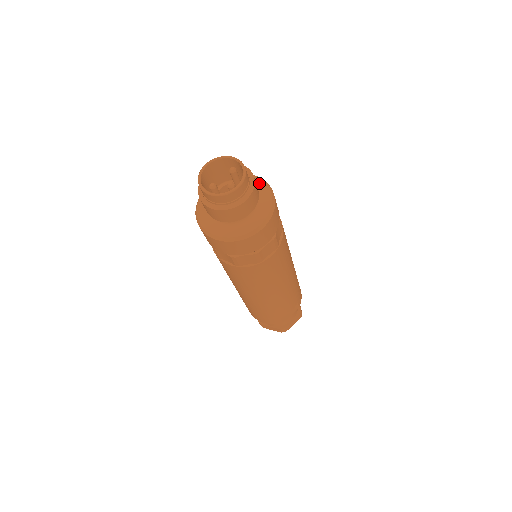
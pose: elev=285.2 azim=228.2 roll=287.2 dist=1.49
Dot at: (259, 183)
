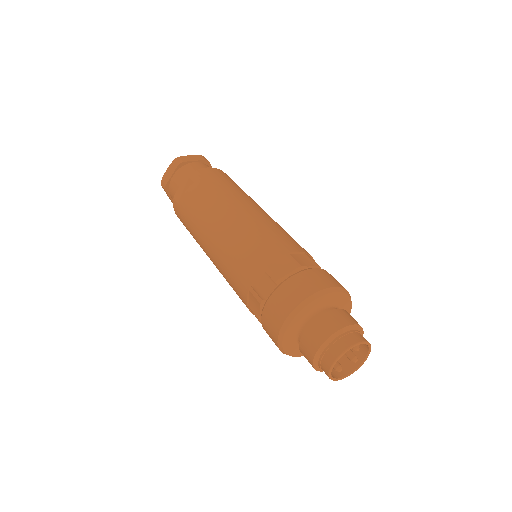
Dot at: (341, 298)
